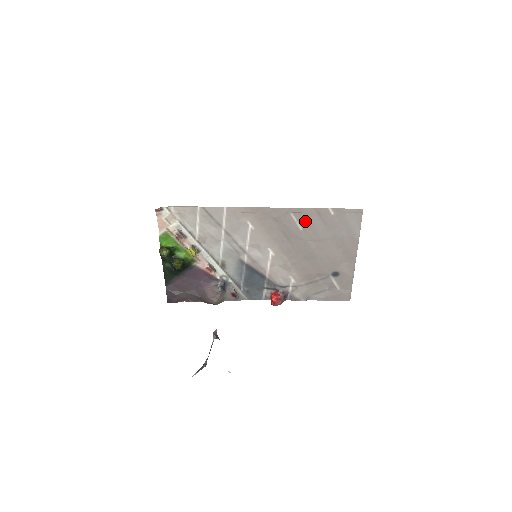
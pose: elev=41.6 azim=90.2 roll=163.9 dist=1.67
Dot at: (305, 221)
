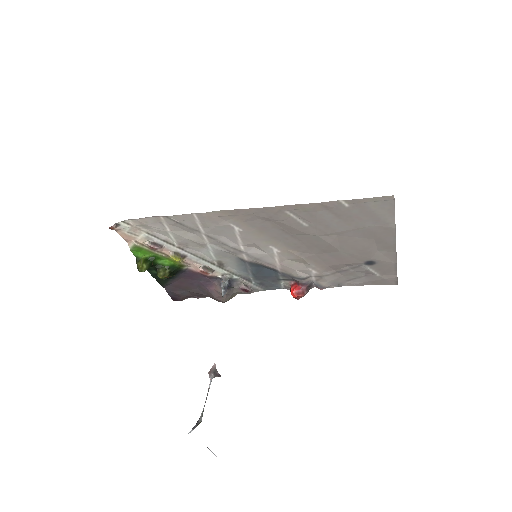
Dot at: (309, 217)
